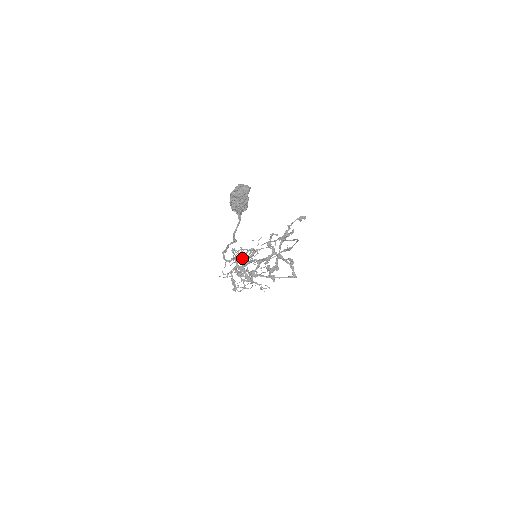
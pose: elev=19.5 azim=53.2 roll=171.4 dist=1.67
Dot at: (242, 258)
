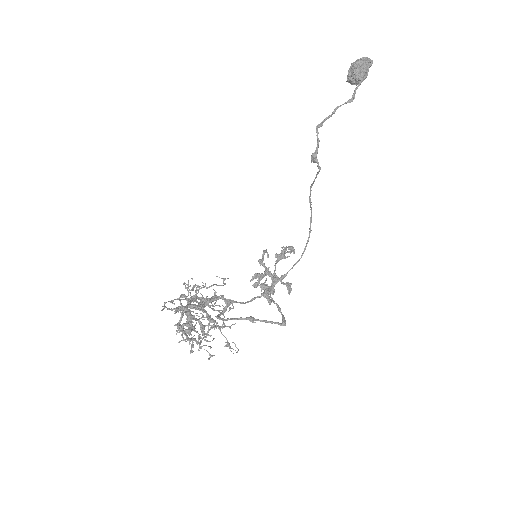
Dot at: (196, 300)
